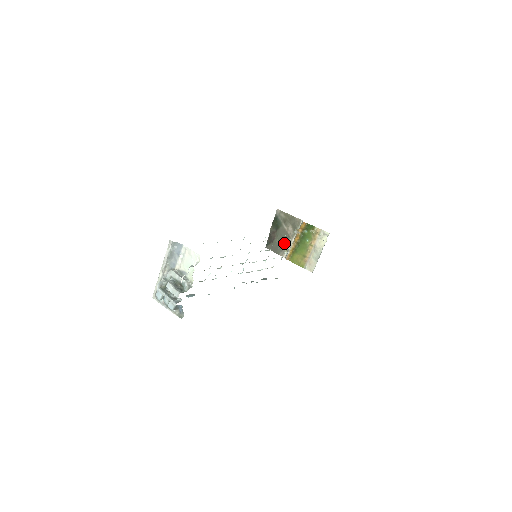
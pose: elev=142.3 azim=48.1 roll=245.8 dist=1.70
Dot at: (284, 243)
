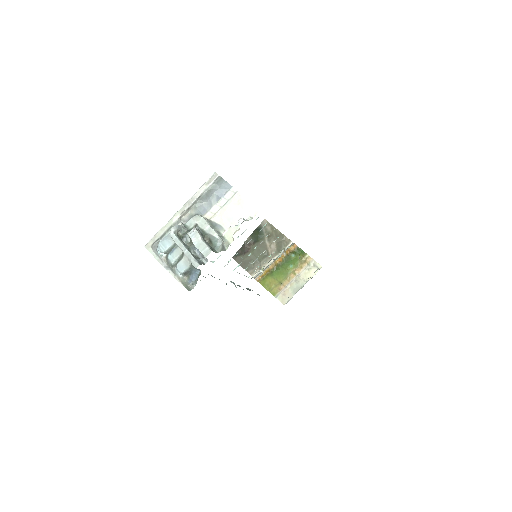
Dot at: (259, 260)
